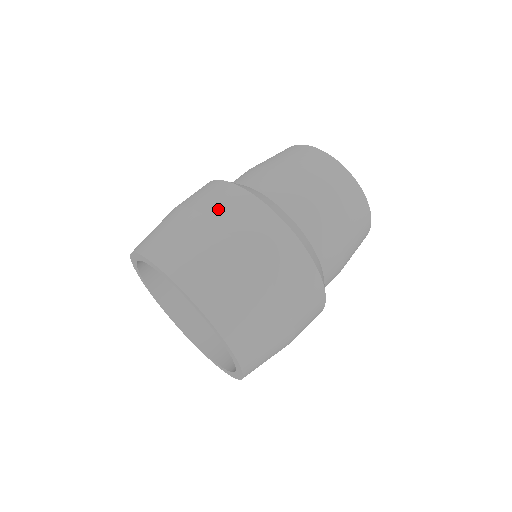
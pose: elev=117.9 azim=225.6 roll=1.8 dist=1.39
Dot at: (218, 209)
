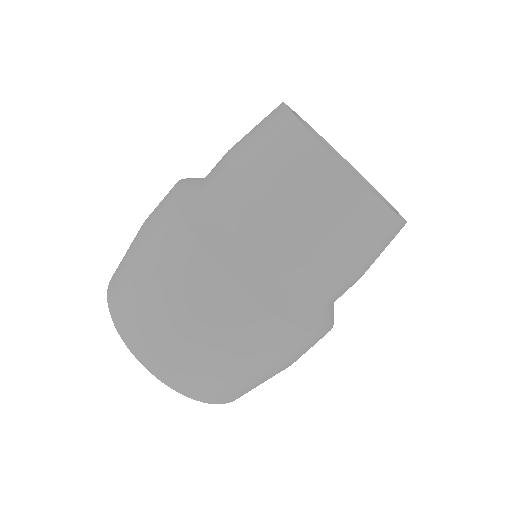
Dot at: (152, 240)
